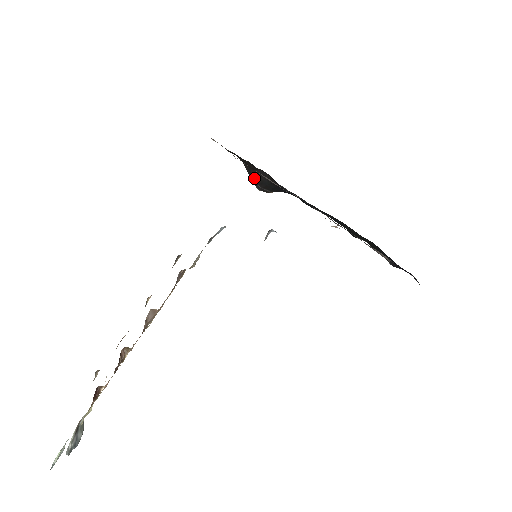
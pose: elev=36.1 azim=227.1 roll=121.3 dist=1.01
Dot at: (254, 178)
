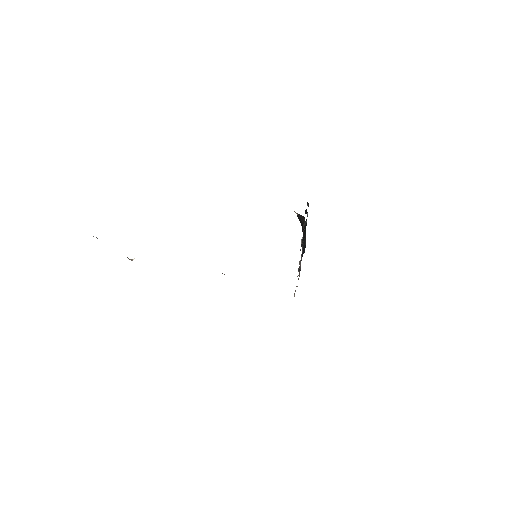
Dot at: (299, 217)
